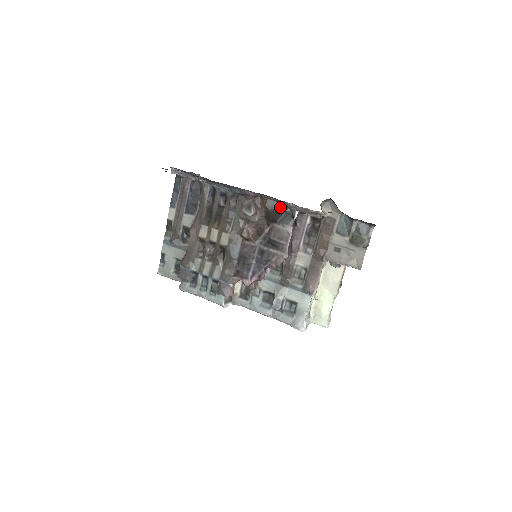
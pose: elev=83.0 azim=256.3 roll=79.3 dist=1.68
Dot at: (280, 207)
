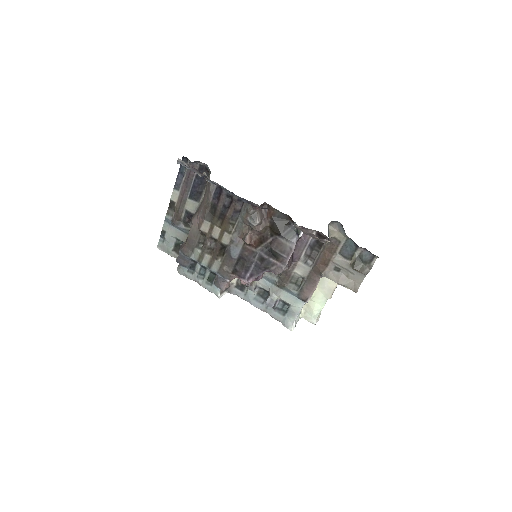
Dot at: (286, 220)
